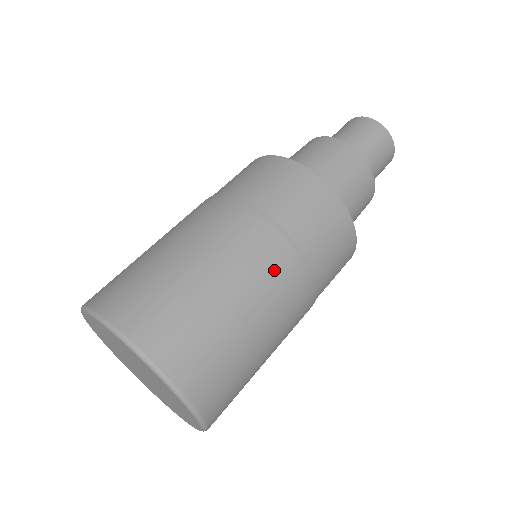
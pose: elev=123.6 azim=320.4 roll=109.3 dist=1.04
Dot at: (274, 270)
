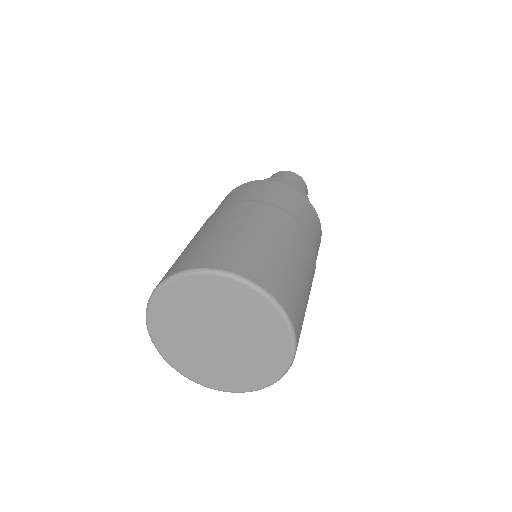
Dot at: (249, 212)
